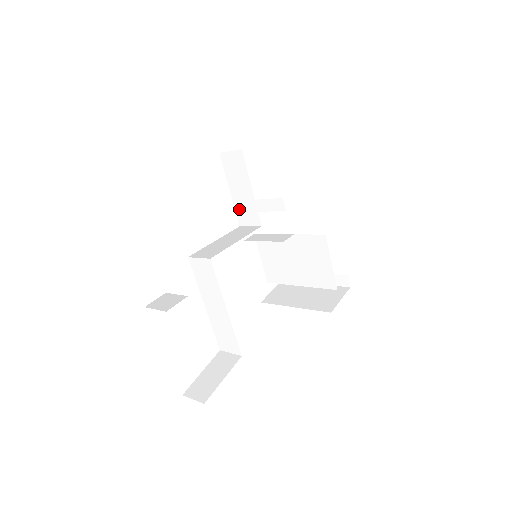
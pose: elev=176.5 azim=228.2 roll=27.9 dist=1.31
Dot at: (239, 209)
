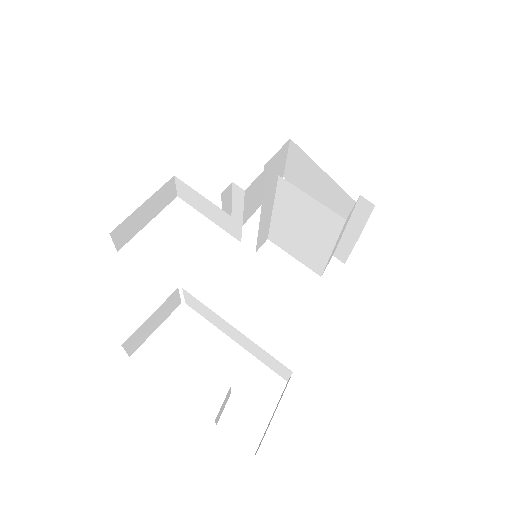
Dot at: (225, 227)
